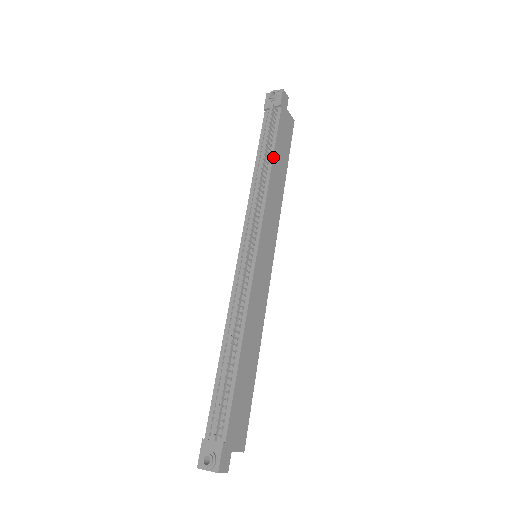
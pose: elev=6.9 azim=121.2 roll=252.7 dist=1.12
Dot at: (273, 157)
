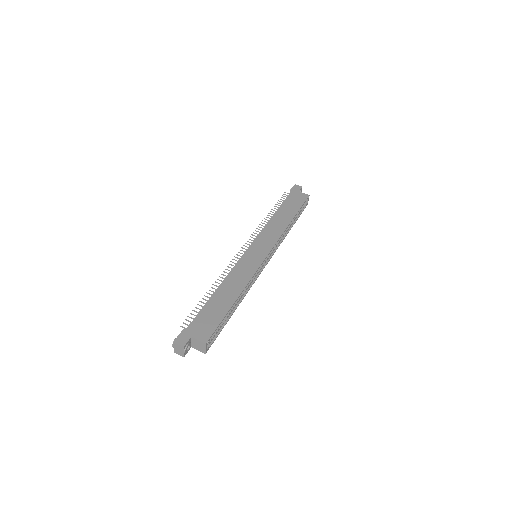
Dot at: (277, 211)
